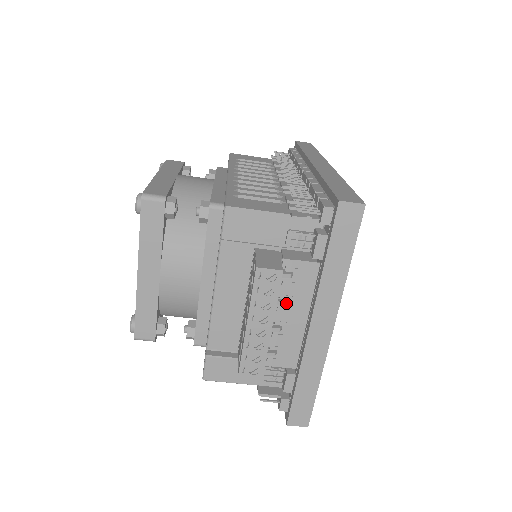
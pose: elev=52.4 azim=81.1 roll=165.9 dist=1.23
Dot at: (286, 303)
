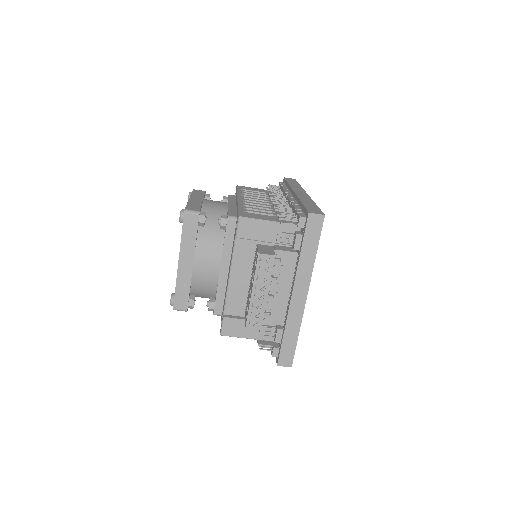
Dot at: (277, 279)
